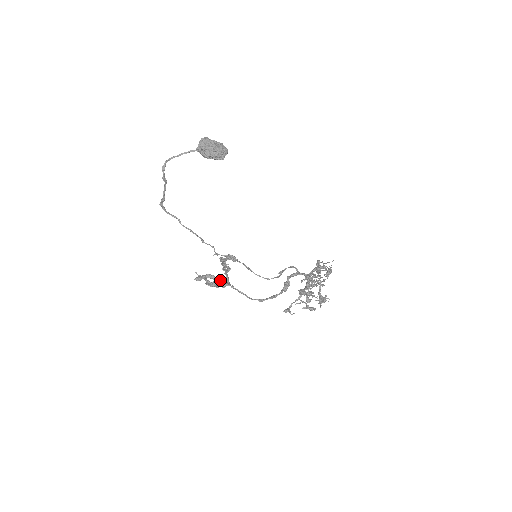
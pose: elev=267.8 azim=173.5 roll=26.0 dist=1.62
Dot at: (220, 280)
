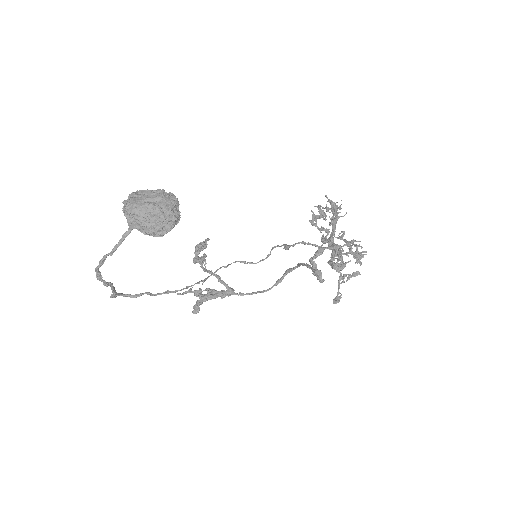
Dot at: (221, 294)
